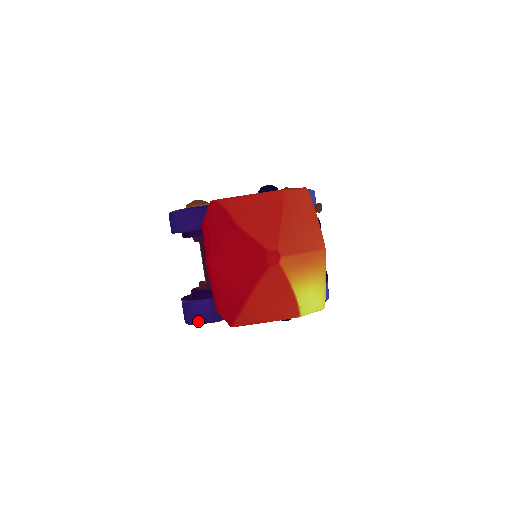
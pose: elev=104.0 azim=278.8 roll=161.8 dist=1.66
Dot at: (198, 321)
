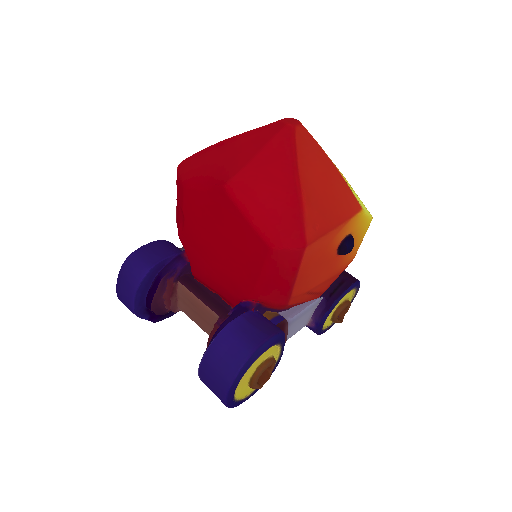
Dot at: (248, 349)
